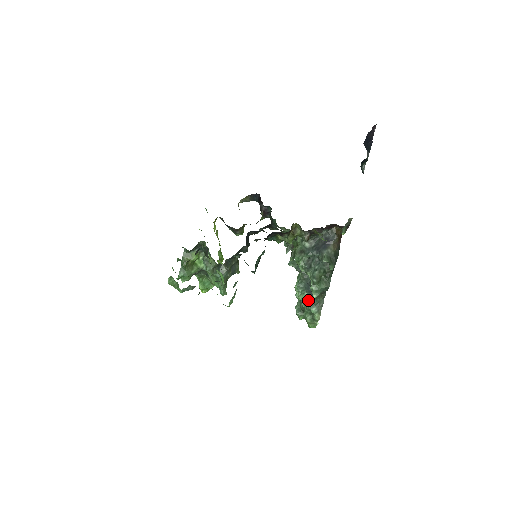
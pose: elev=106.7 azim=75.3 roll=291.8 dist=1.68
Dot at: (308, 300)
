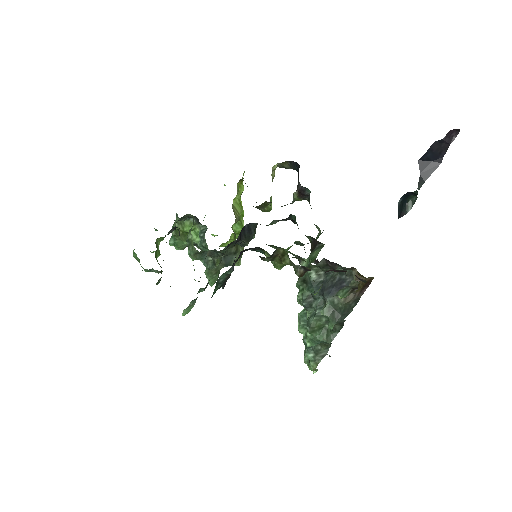
Dot at: occluded
